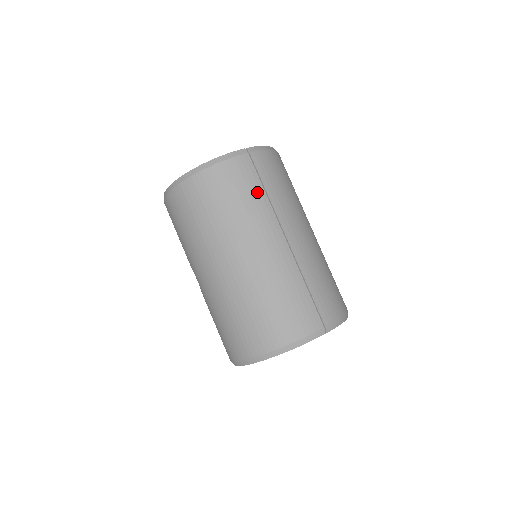
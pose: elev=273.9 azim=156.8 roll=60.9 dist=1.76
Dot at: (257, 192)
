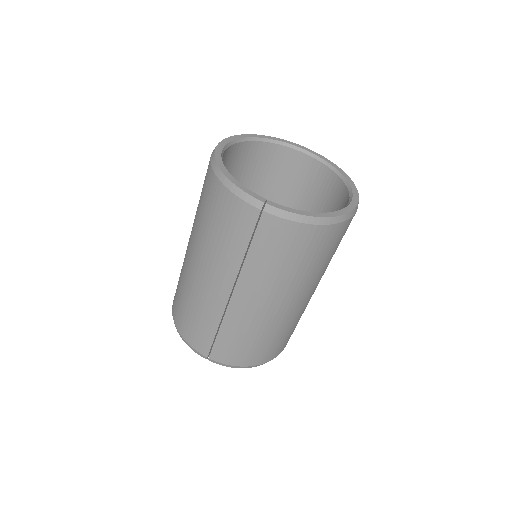
Dot at: (238, 245)
